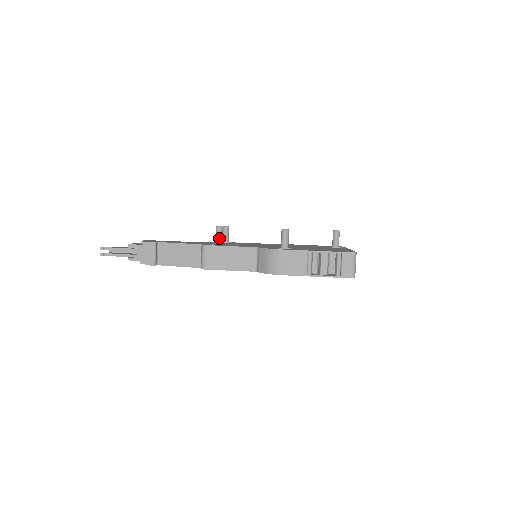
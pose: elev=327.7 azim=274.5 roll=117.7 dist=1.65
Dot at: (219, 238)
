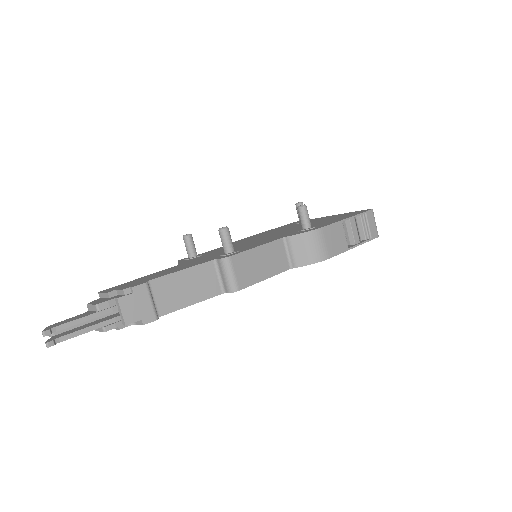
Dot at: (231, 243)
